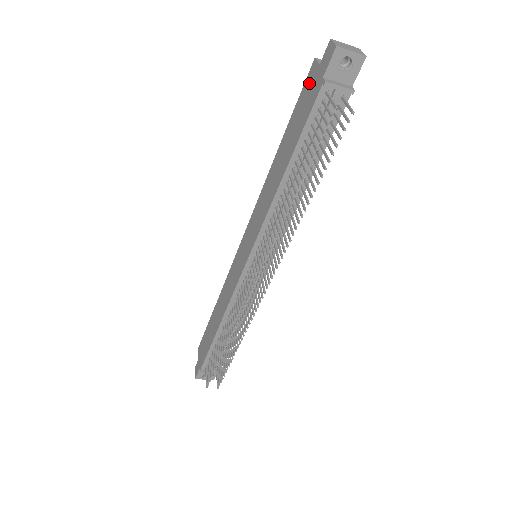
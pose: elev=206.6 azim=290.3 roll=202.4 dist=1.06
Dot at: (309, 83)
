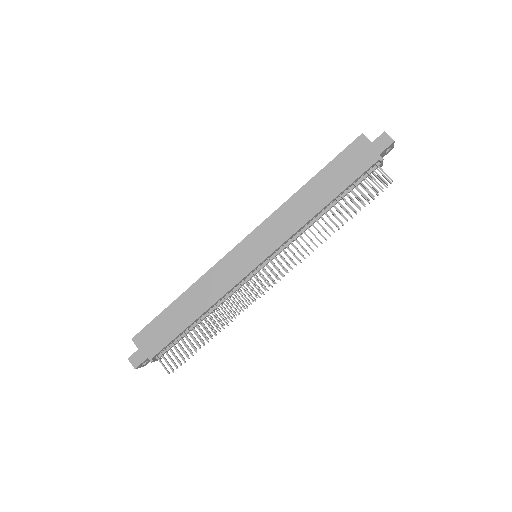
Dot at: (357, 149)
